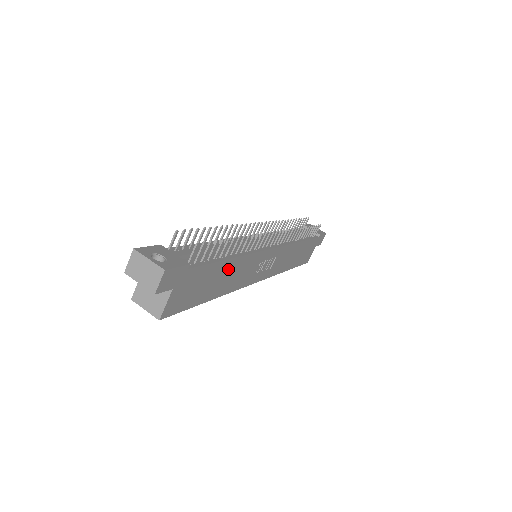
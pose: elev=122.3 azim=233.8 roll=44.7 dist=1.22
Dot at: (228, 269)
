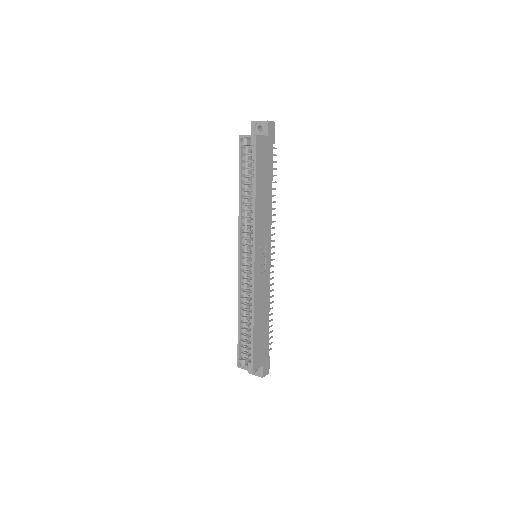
Dot at: (267, 194)
